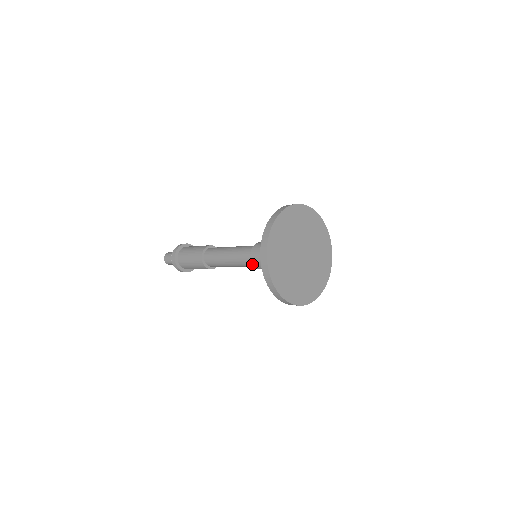
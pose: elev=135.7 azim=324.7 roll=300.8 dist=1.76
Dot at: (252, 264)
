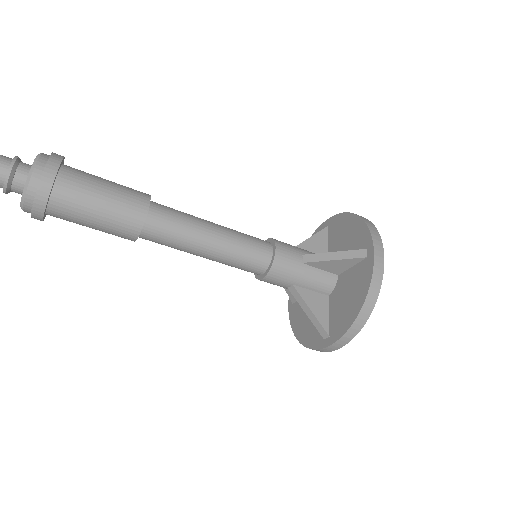
Dot at: (254, 273)
